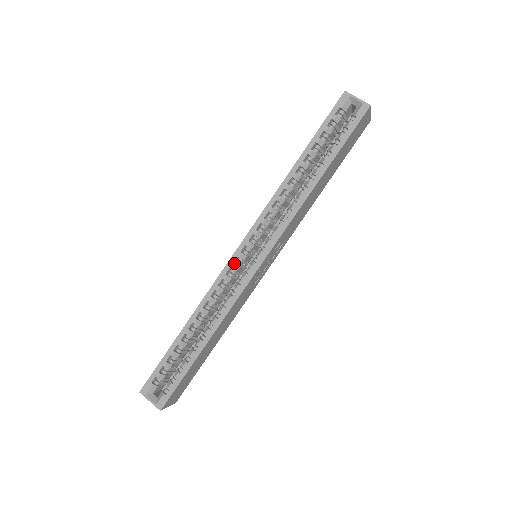
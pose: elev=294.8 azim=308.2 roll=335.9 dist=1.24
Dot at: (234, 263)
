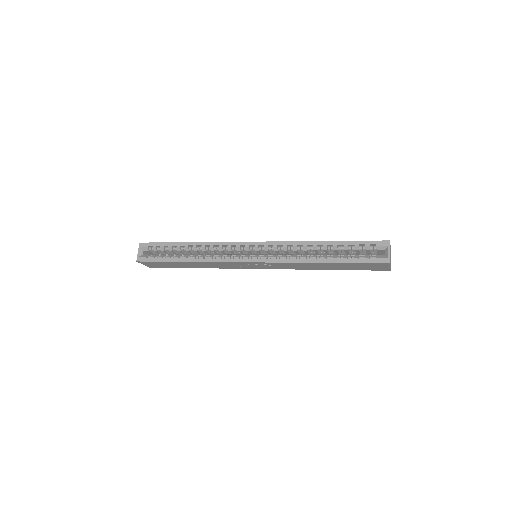
Dot at: (241, 246)
